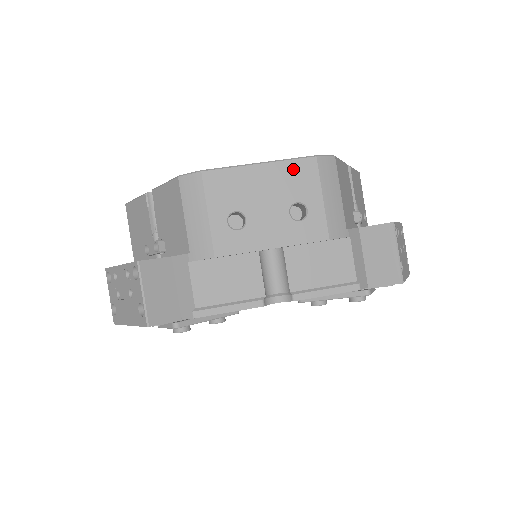
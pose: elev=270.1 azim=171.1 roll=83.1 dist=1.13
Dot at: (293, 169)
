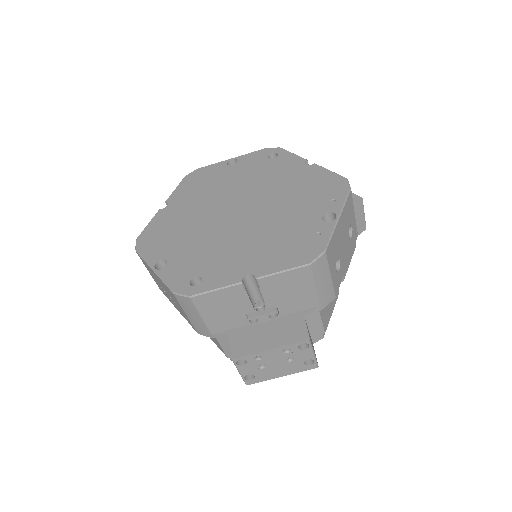
Dot at: (347, 208)
